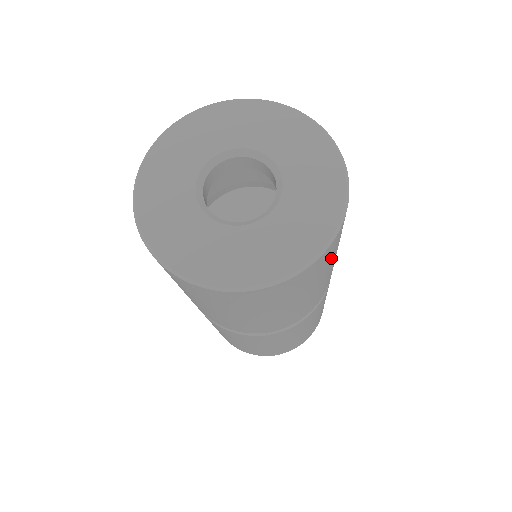
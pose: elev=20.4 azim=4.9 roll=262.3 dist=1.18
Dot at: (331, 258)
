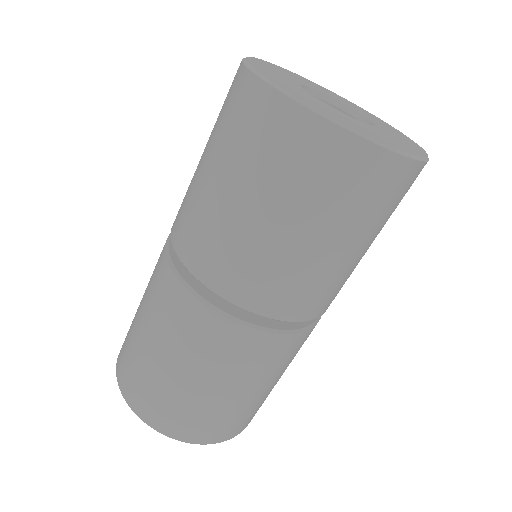
Dot at: occluded
